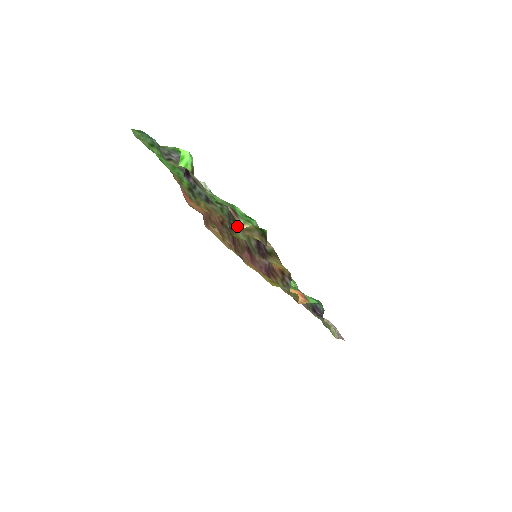
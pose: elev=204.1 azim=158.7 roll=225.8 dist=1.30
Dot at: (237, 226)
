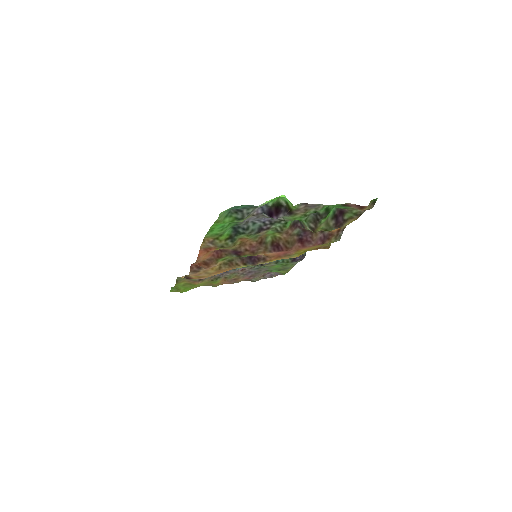
Dot at: (324, 220)
